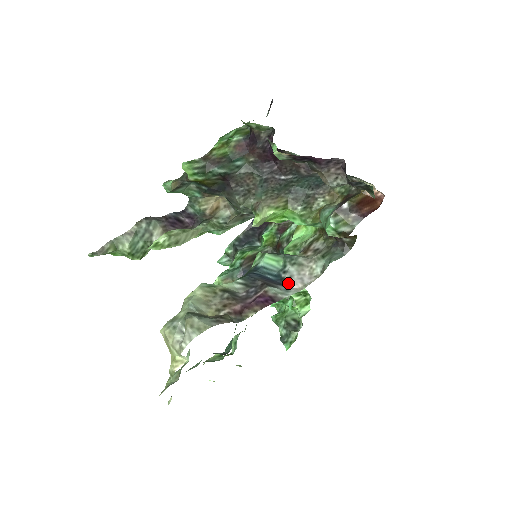
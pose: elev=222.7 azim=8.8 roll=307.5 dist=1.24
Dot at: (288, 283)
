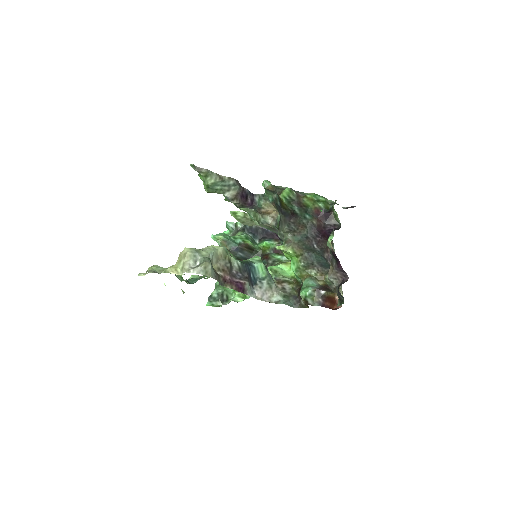
Dot at: (256, 289)
